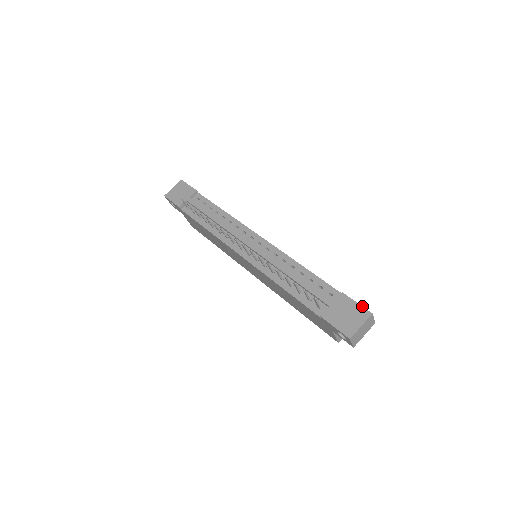
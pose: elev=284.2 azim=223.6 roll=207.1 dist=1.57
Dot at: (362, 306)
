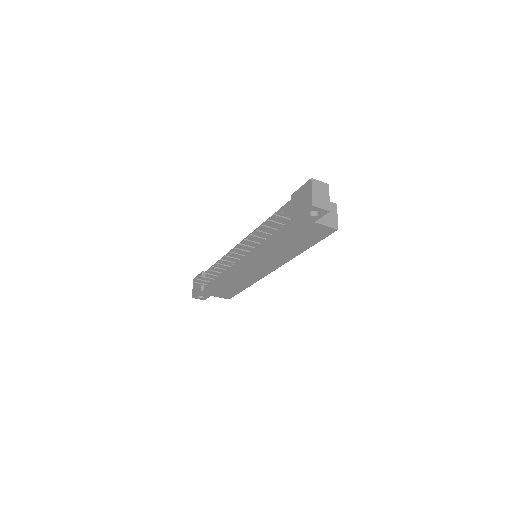
Dot at: (304, 184)
